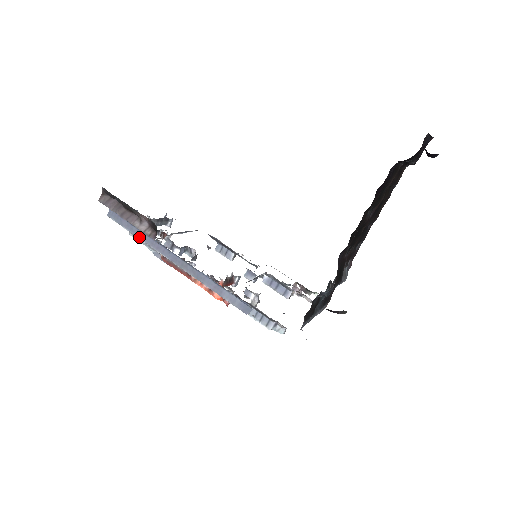
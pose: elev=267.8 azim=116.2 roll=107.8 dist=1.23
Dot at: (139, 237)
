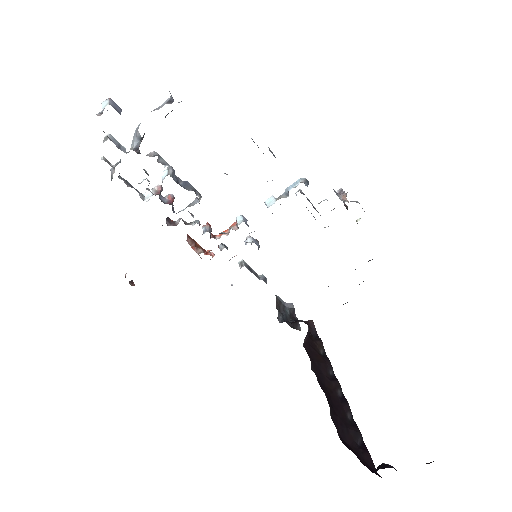
Dot at: occluded
